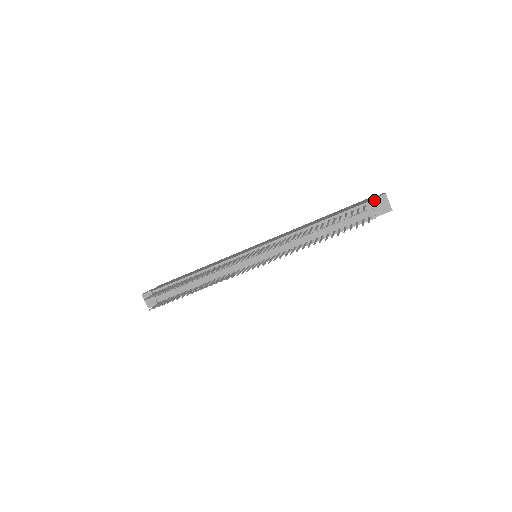
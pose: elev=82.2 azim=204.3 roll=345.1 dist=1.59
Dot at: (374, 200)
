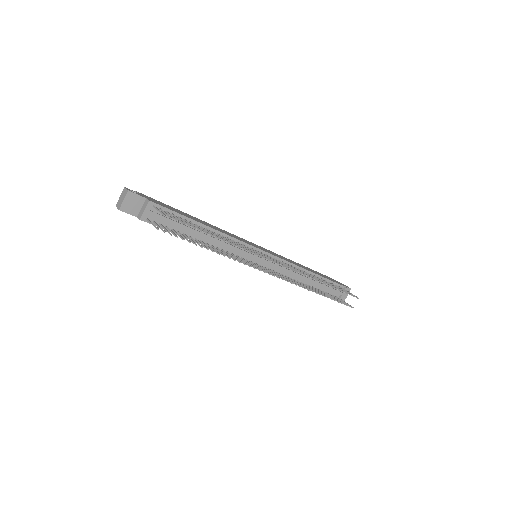
Dot at: occluded
